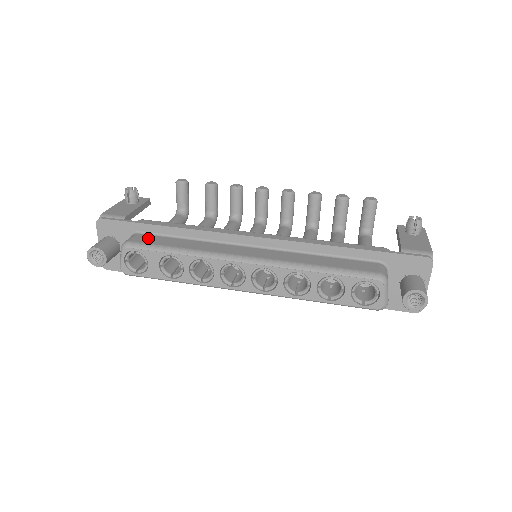
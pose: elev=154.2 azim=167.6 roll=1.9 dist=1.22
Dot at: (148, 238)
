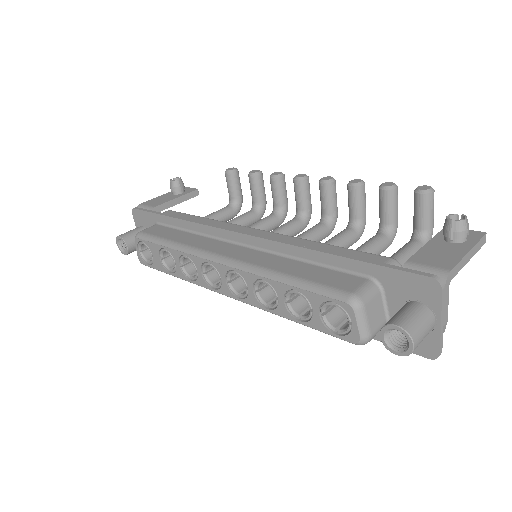
Dot at: (159, 229)
